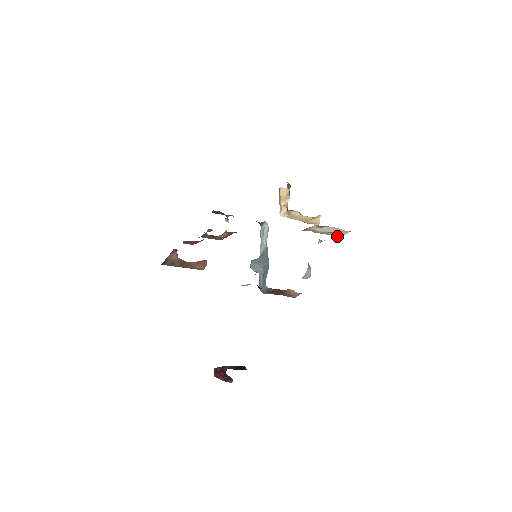
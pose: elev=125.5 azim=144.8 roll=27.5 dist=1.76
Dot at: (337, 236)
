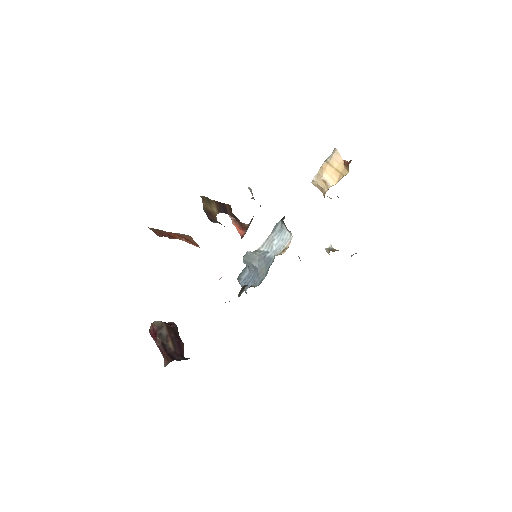
Dot at: occluded
